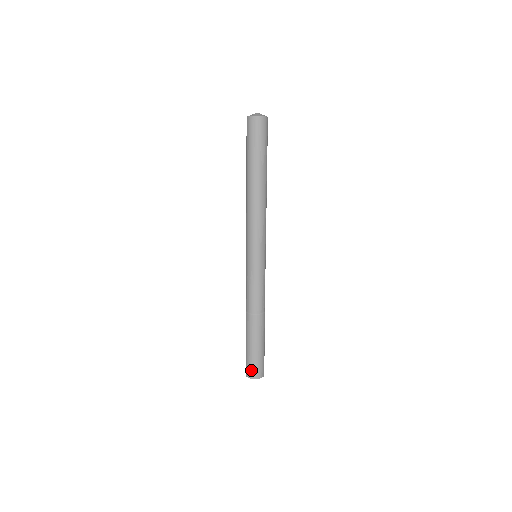
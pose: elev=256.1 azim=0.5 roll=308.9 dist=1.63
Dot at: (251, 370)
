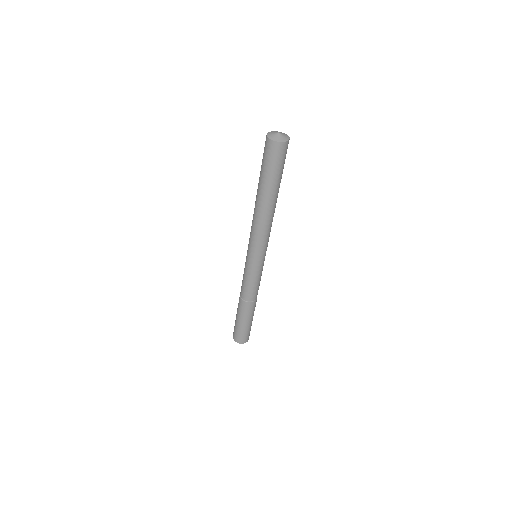
Dot at: (234, 332)
